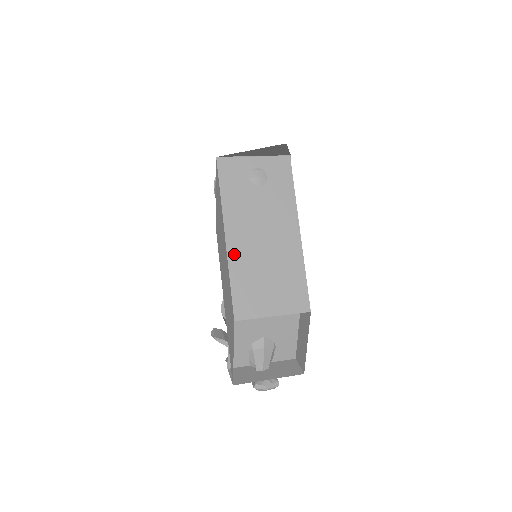
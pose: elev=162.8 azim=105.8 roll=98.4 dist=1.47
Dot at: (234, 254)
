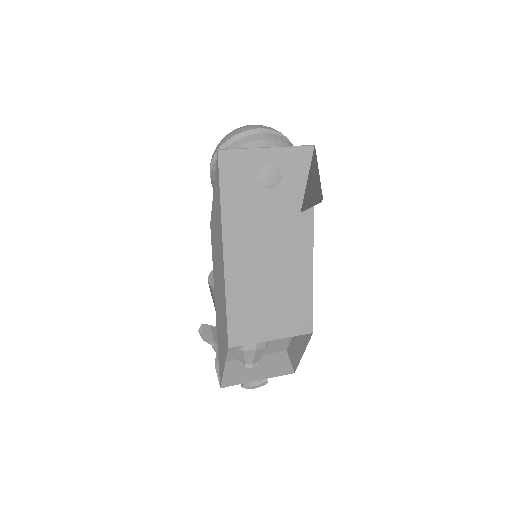
Dot at: (233, 275)
